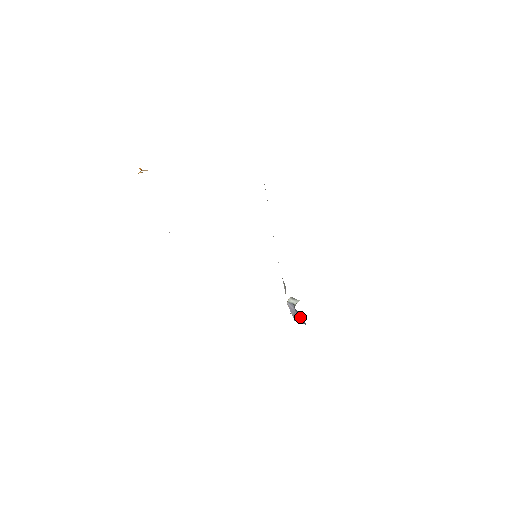
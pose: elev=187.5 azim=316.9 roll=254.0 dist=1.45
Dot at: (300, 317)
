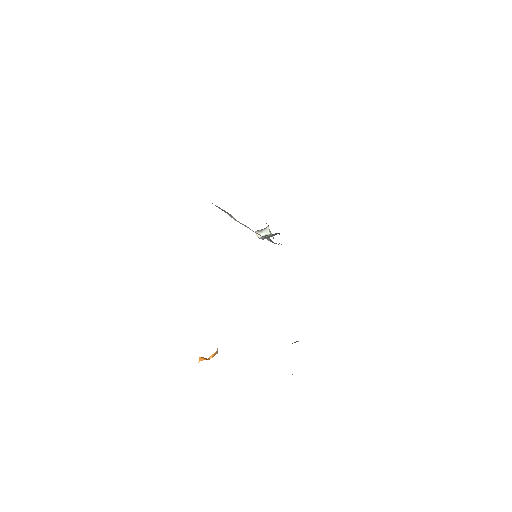
Dot at: occluded
